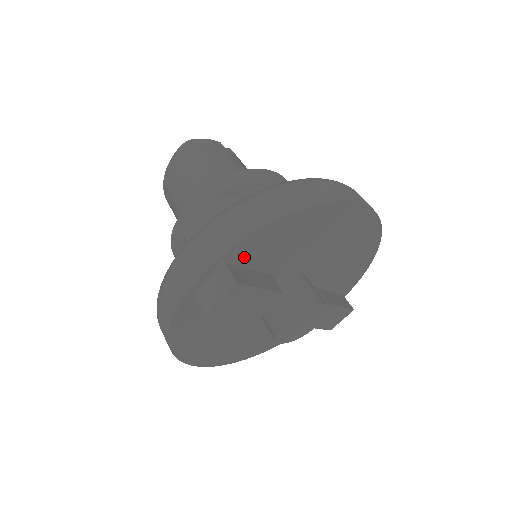
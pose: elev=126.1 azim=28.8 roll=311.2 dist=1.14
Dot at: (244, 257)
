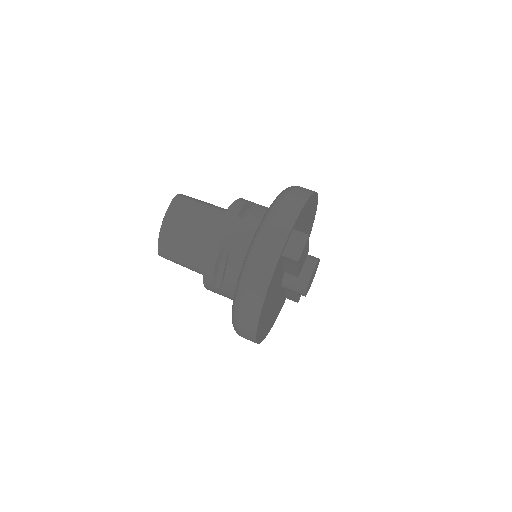
Dot at: (296, 227)
